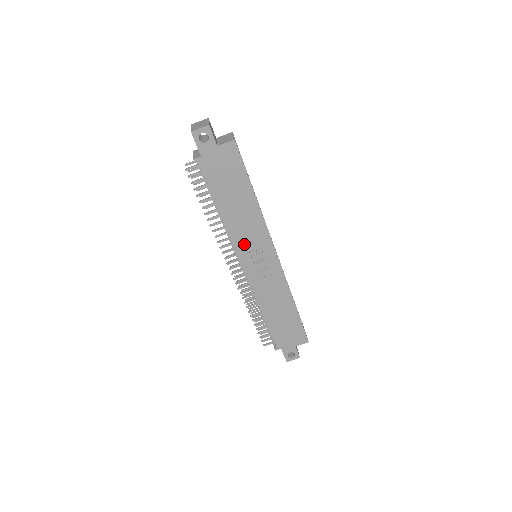
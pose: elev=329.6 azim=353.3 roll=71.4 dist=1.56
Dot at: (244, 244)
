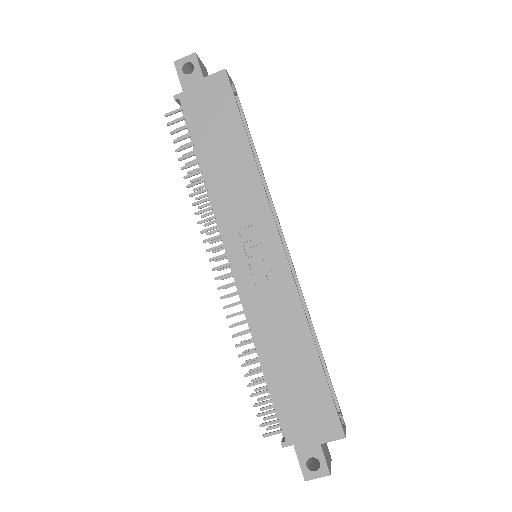
Dot at: (233, 222)
